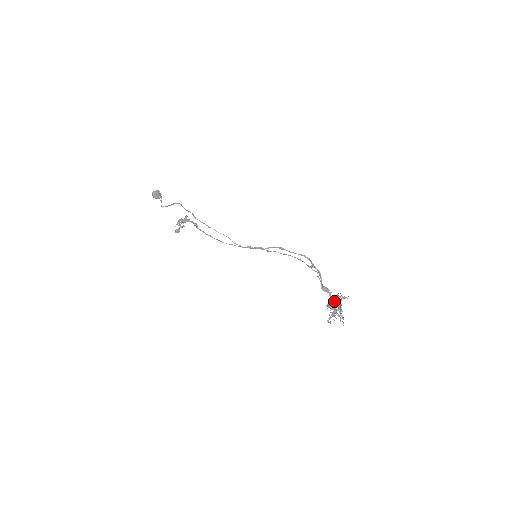
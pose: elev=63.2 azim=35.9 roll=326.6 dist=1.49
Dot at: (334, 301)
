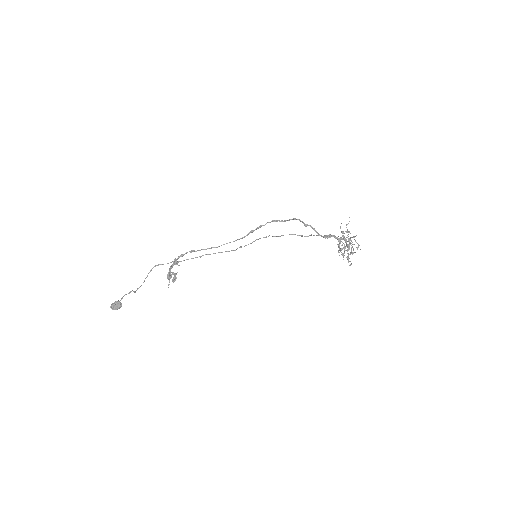
Dot at: (341, 239)
